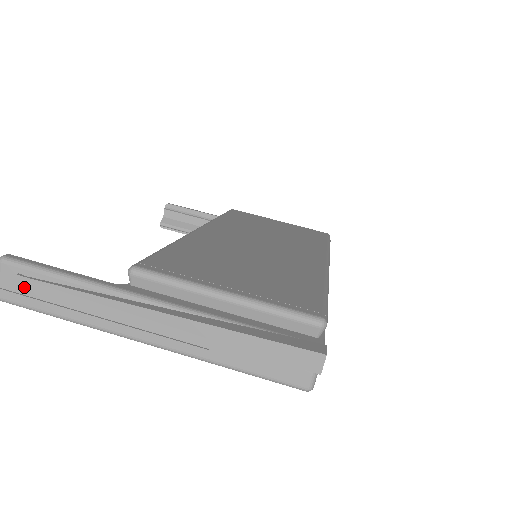
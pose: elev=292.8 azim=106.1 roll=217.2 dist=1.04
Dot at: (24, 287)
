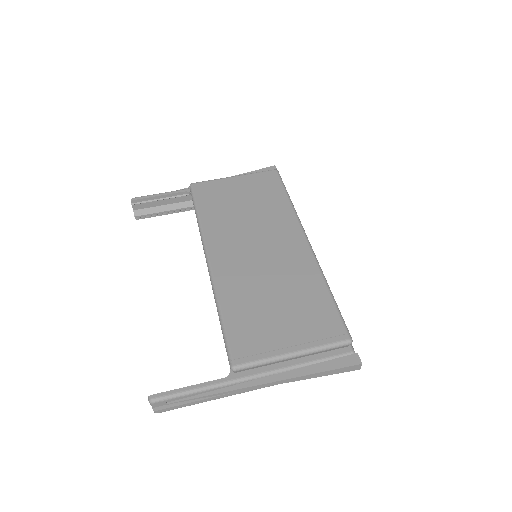
Dot at: occluded
